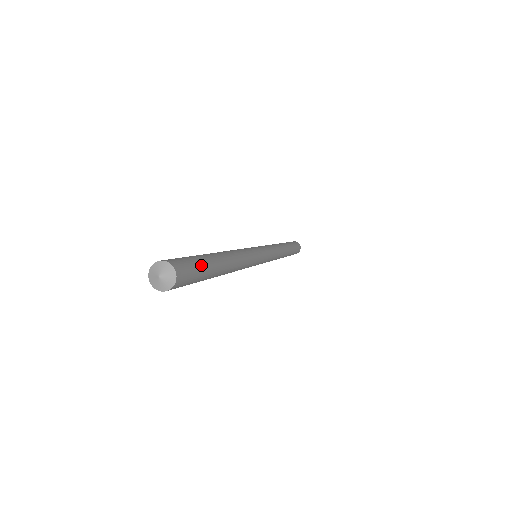
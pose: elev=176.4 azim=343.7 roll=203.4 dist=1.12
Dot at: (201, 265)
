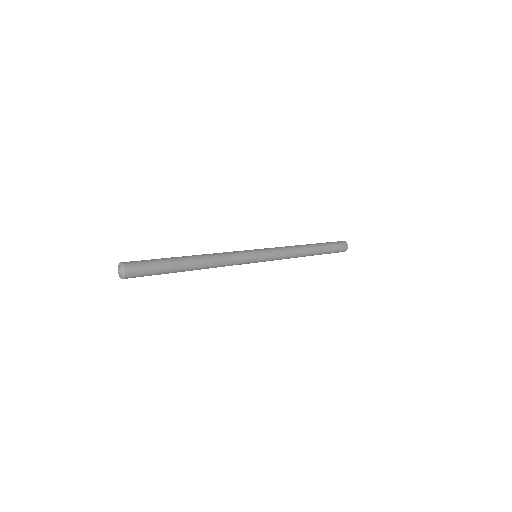
Dot at: (156, 263)
